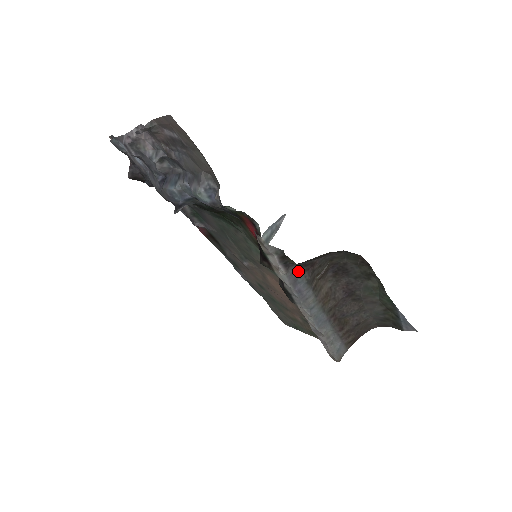
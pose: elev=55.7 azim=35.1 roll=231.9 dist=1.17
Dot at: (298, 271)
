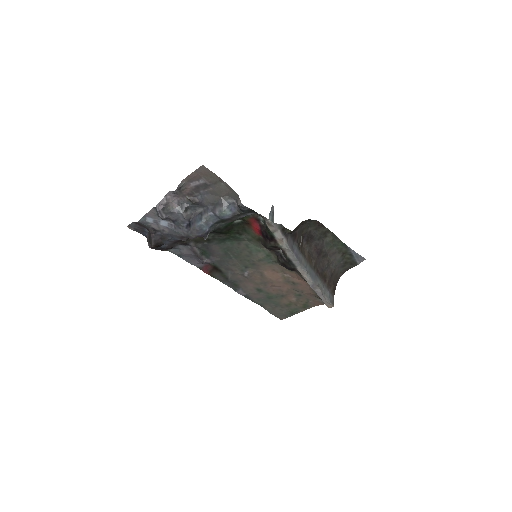
Dot at: (291, 240)
